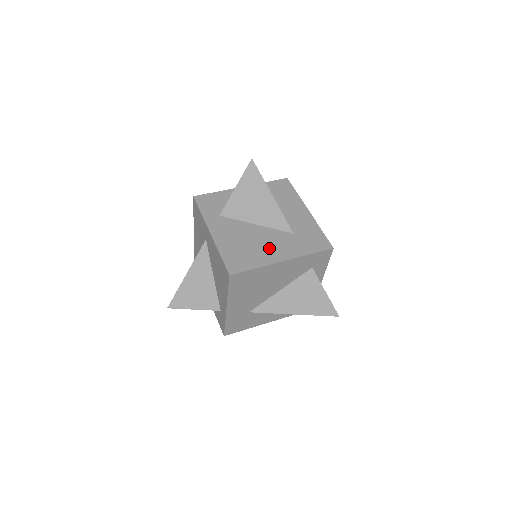
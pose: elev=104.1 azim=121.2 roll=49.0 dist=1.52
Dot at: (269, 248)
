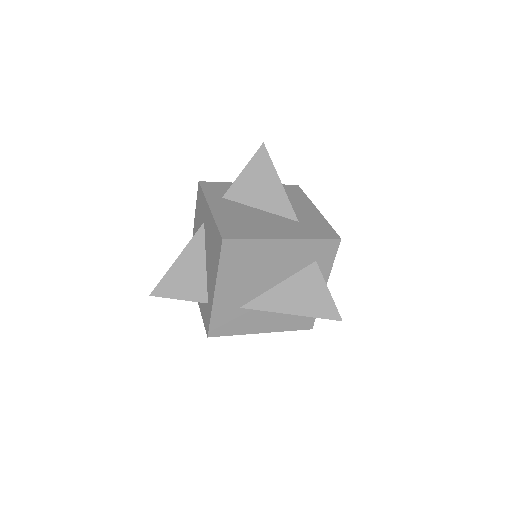
Dot at: (270, 227)
